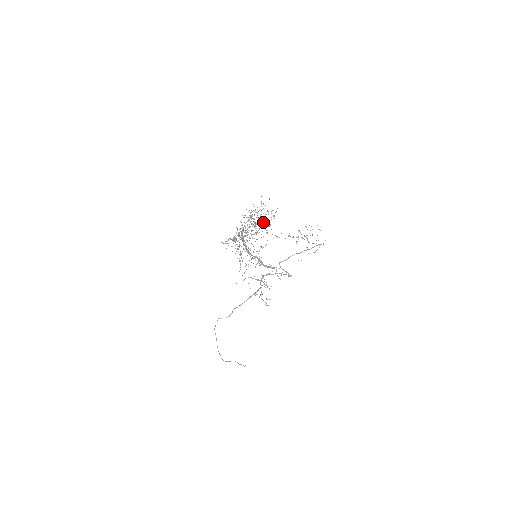
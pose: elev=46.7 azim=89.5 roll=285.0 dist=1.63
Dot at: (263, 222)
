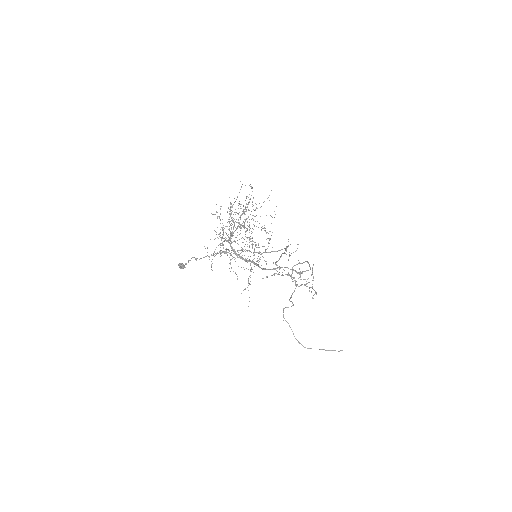
Dot at: occluded
